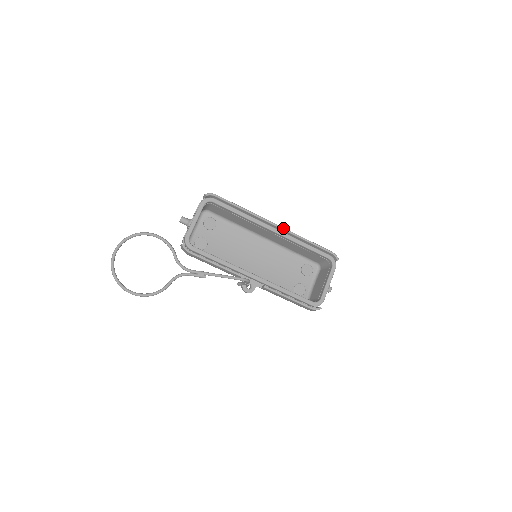
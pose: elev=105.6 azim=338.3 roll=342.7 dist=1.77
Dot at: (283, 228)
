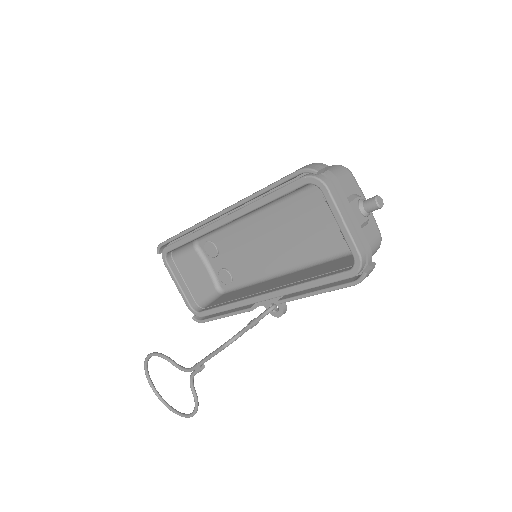
Dot at: (225, 210)
